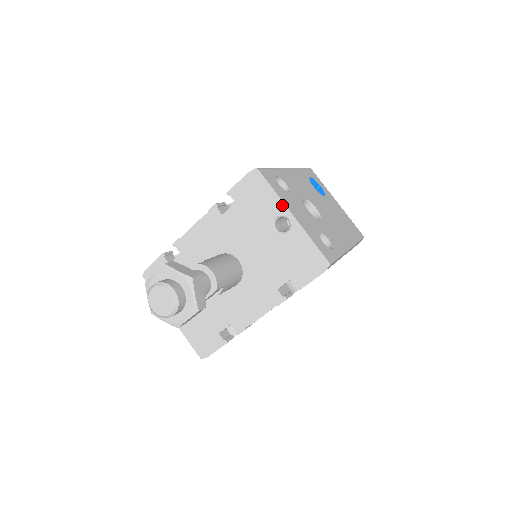
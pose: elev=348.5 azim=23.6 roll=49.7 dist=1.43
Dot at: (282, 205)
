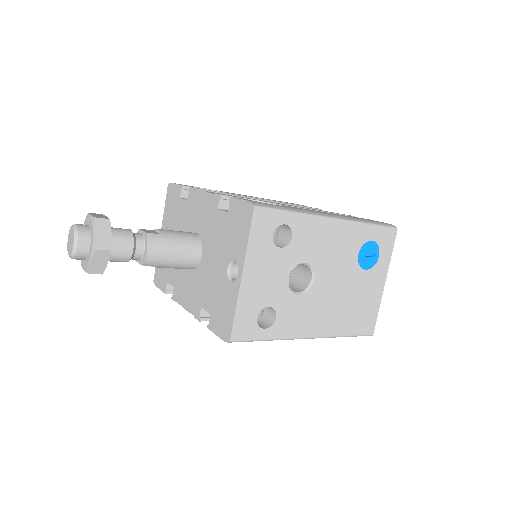
Dot at: (243, 258)
